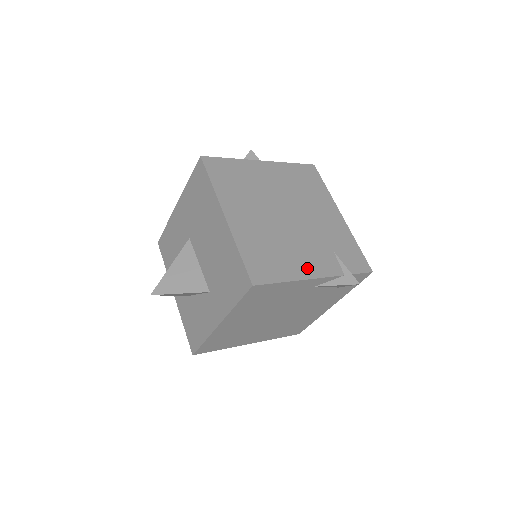
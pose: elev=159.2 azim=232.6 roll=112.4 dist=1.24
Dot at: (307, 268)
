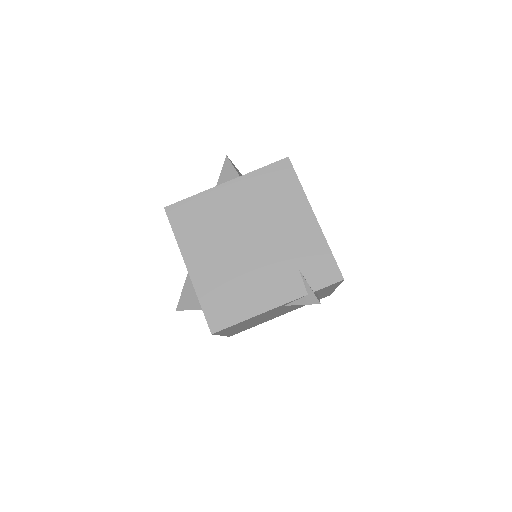
Dot at: (266, 299)
